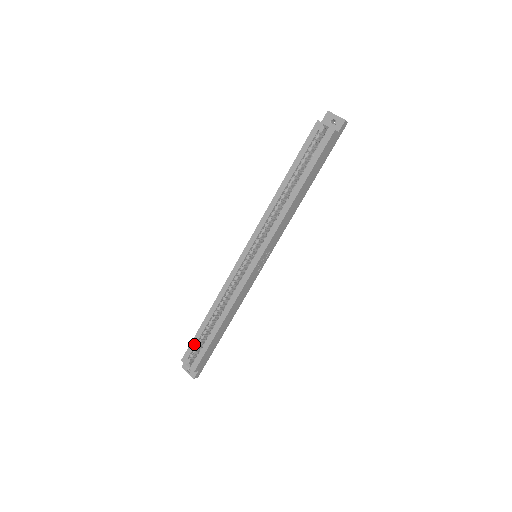
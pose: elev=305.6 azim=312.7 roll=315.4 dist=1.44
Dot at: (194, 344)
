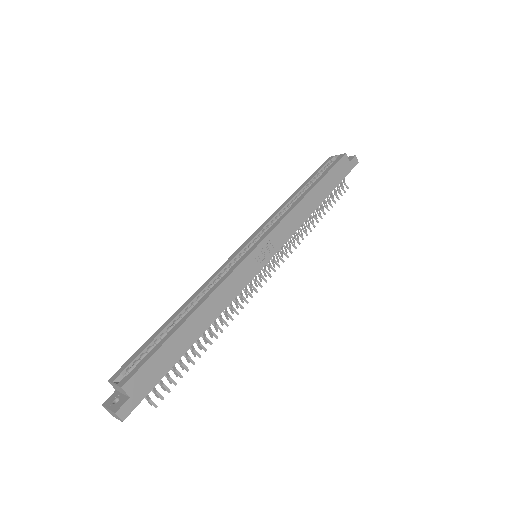
Dot at: (140, 352)
